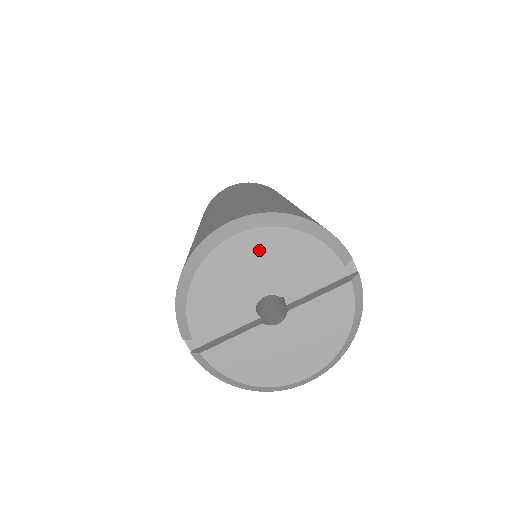
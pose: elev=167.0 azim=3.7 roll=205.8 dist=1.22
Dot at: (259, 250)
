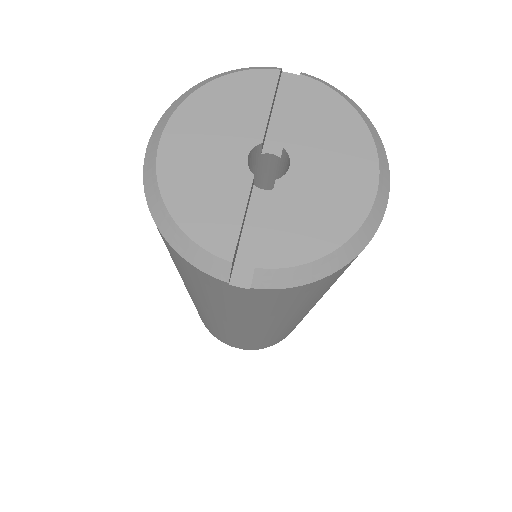
Dot at: (196, 127)
